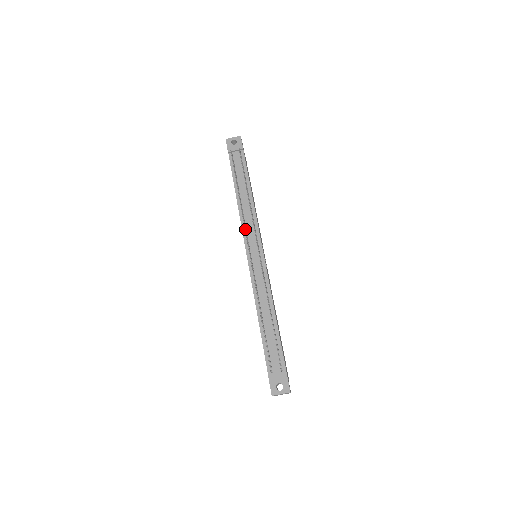
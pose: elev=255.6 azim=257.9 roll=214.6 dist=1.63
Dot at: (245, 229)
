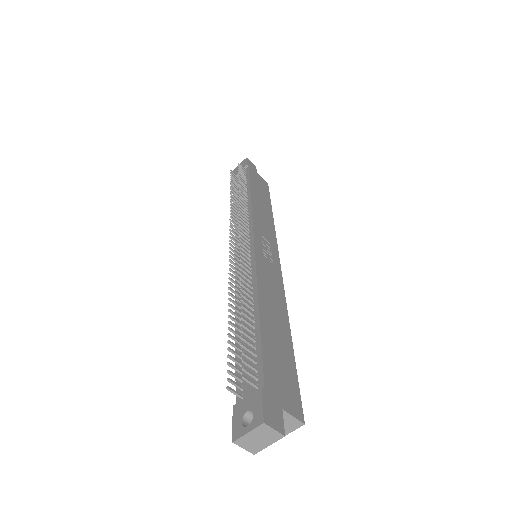
Dot at: (234, 227)
